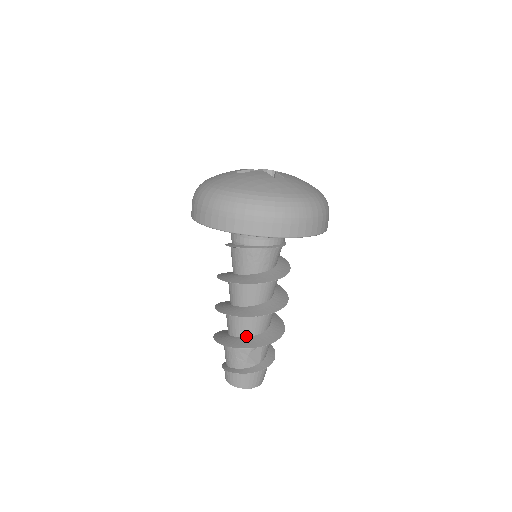
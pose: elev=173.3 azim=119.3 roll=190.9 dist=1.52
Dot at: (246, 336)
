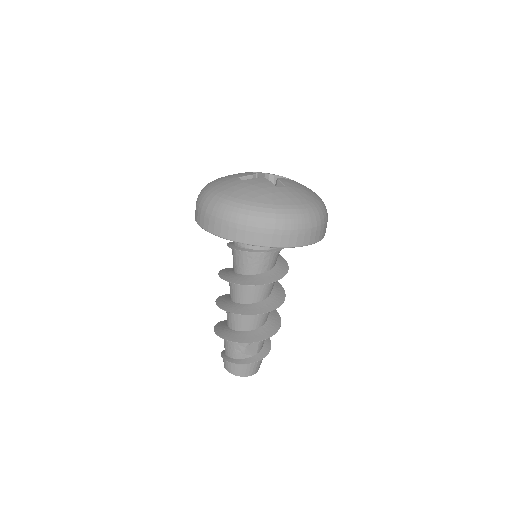
Dot at: (244, 330)
